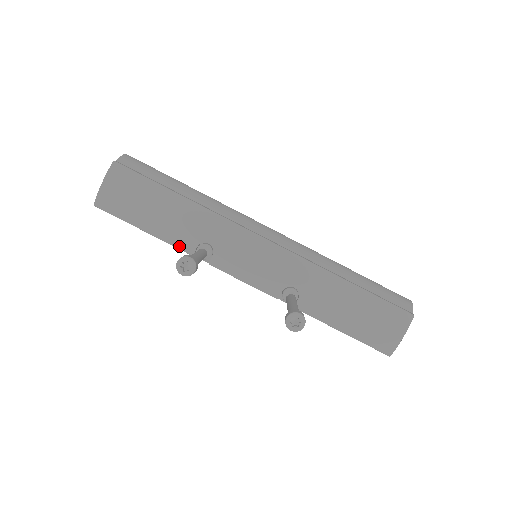
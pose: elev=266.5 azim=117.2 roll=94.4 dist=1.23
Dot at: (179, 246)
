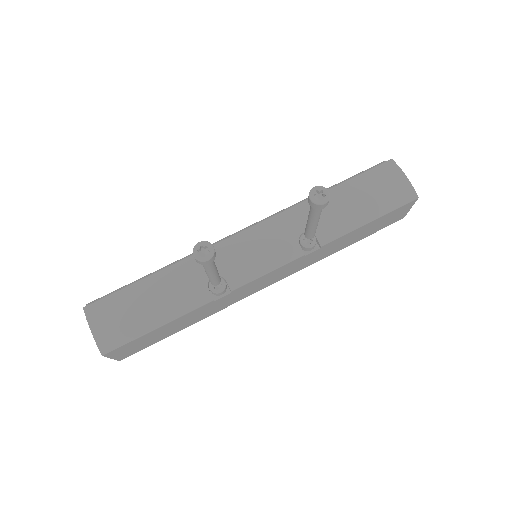
Dot at: (196, 305)
